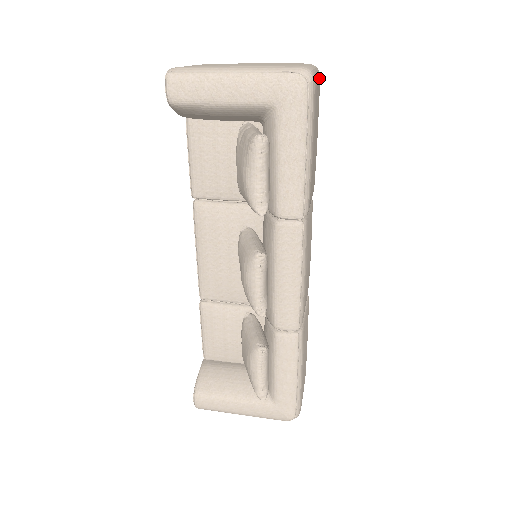
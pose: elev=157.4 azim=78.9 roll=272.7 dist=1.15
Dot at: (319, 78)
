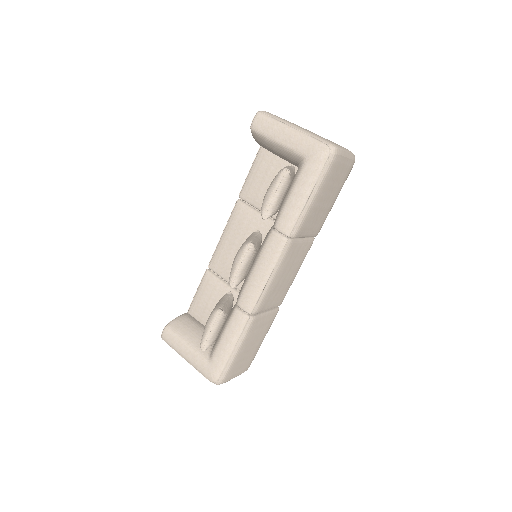
Dot at: (350, 161)
